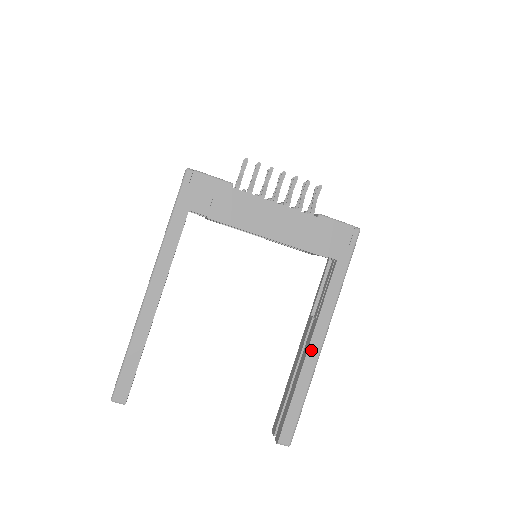
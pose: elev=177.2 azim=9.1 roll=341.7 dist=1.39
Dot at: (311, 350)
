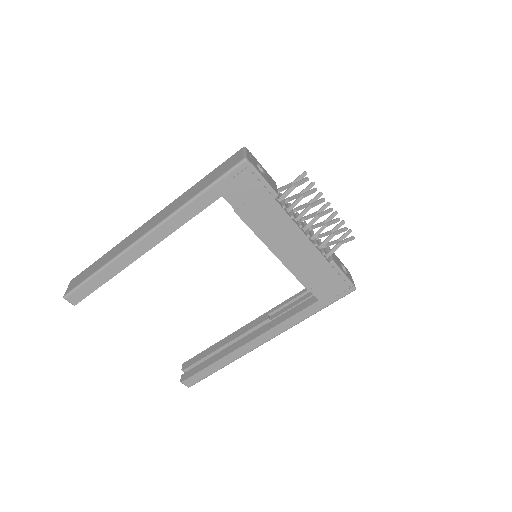
Dot at: (249, 344)
